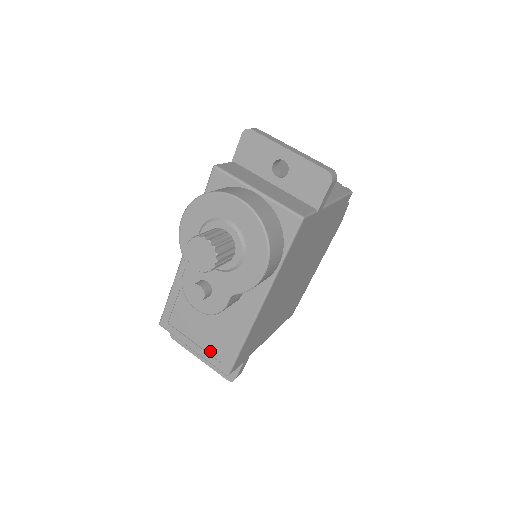
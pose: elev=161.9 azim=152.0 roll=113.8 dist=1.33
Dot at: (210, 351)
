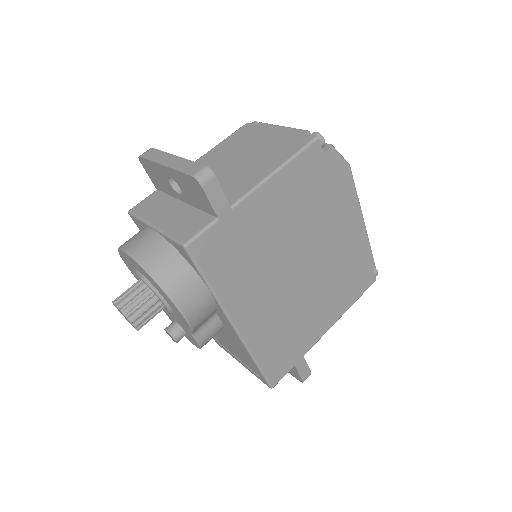
Dot at: (249, 366)
